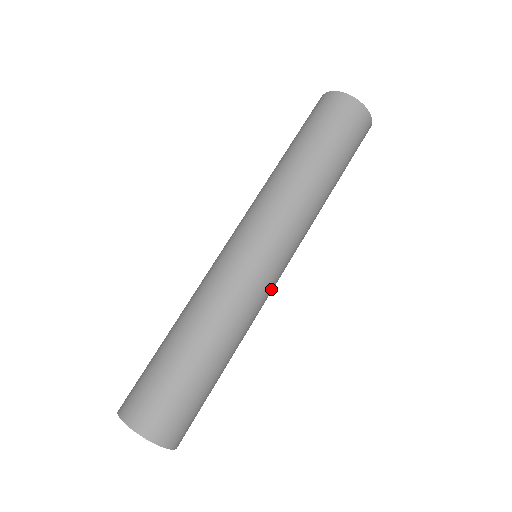
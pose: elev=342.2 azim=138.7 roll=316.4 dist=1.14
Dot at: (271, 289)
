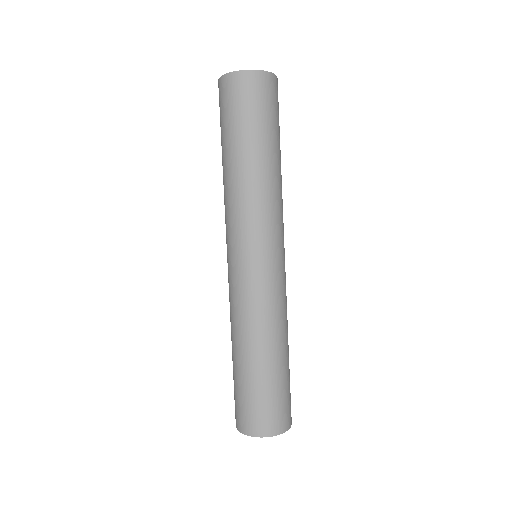
Dot at: occluded
